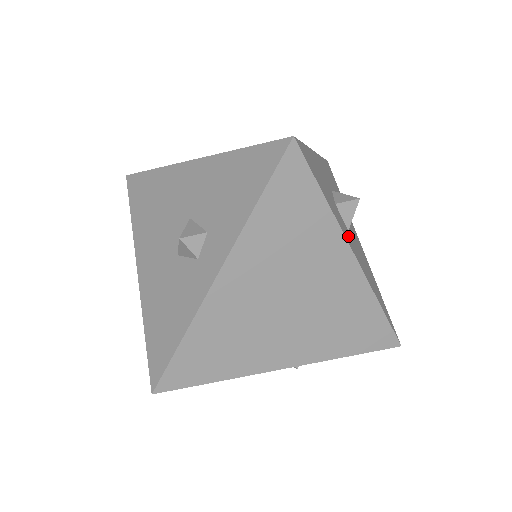
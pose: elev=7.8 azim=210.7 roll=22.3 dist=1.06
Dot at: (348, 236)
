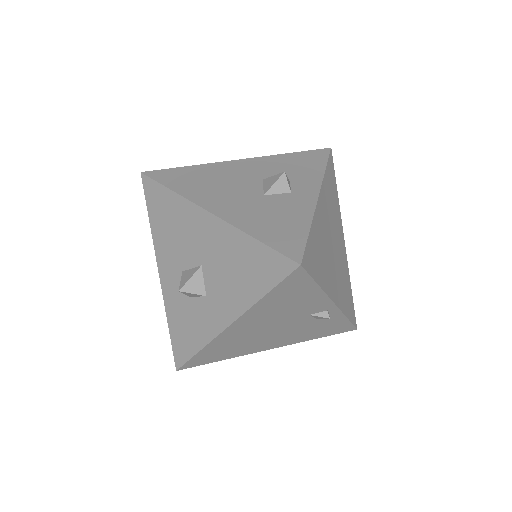
Dot at: occluded
